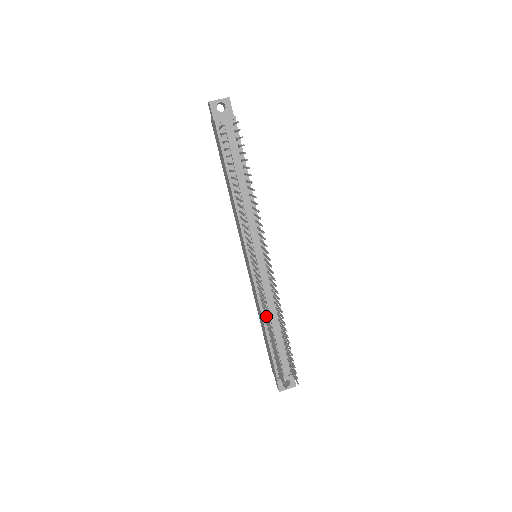
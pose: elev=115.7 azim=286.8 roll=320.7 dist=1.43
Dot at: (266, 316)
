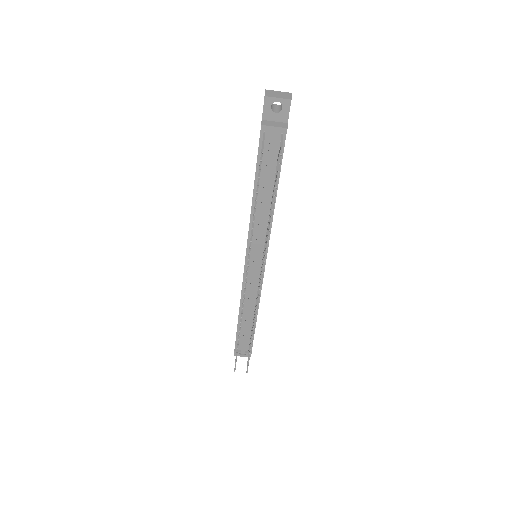
Dot at: occluded
